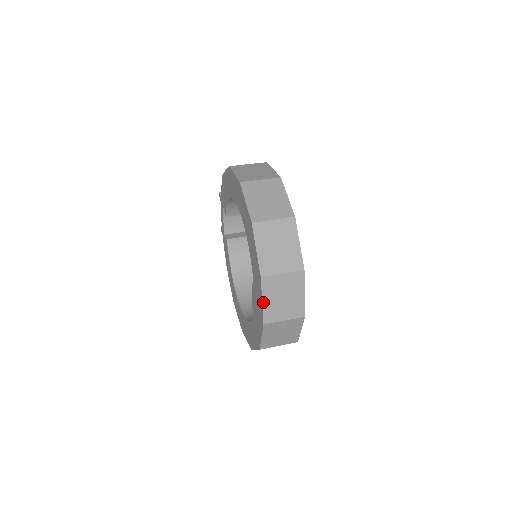
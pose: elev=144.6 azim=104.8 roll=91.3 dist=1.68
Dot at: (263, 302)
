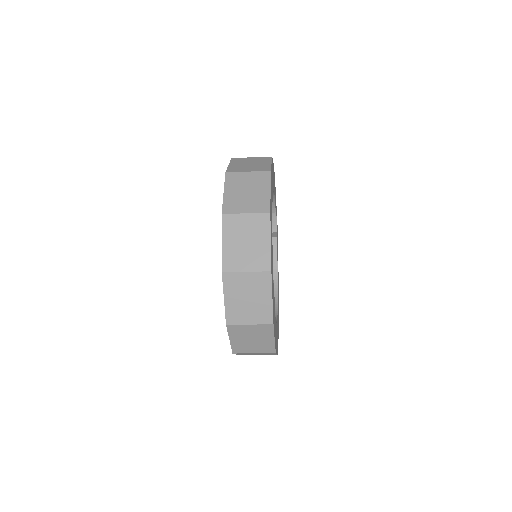
Dot at: (225, 300)
